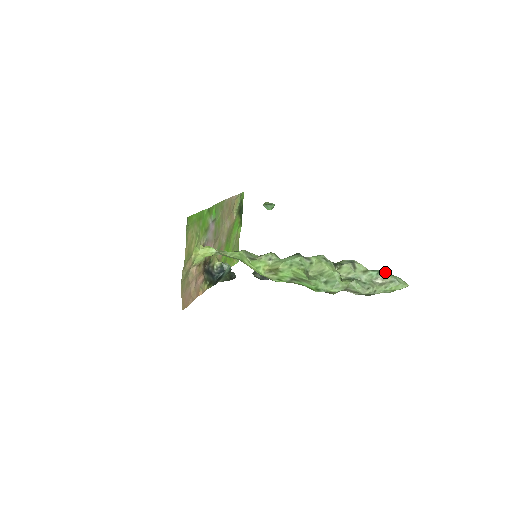
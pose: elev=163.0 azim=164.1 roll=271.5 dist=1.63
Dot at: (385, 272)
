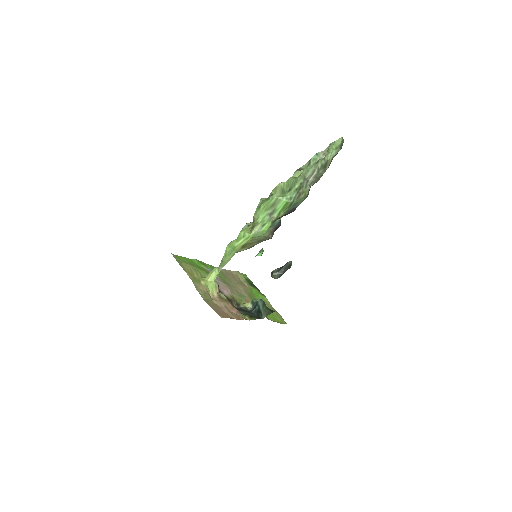
Dot at: (323, 152)
